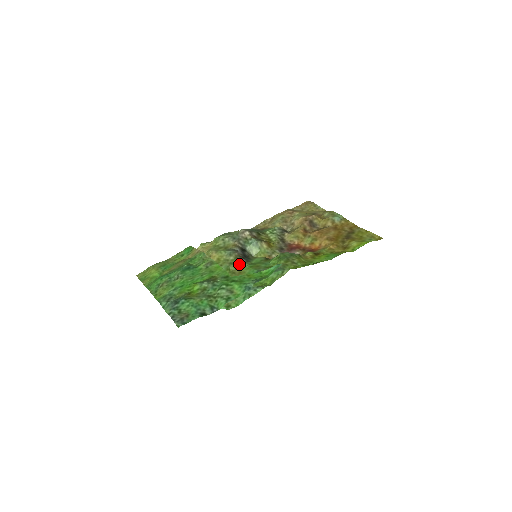
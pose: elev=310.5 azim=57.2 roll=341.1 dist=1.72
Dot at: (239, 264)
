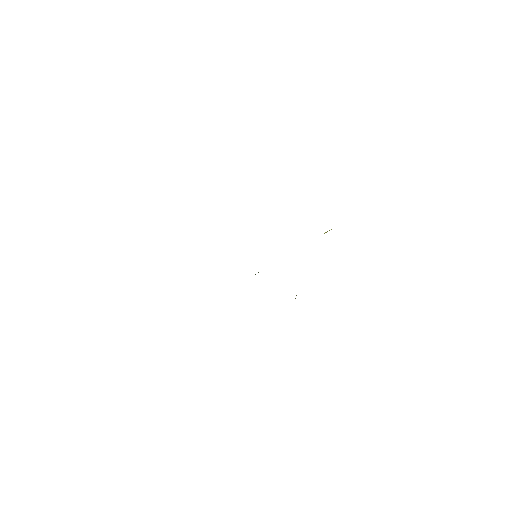
Dot at: occluded
